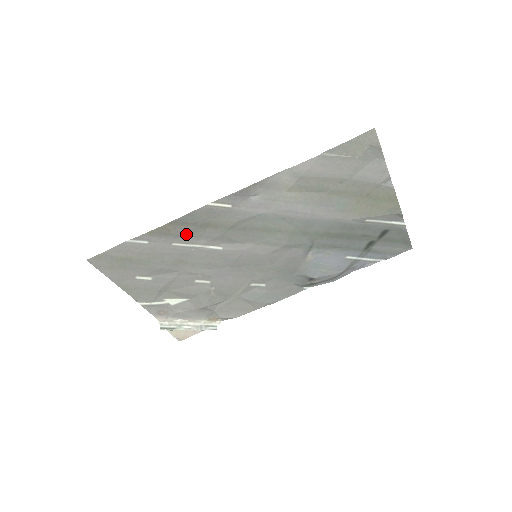
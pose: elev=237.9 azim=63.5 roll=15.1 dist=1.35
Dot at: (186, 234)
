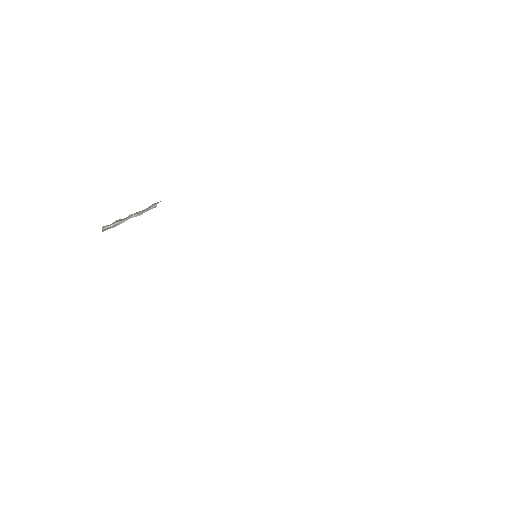
Dot at: occluded
